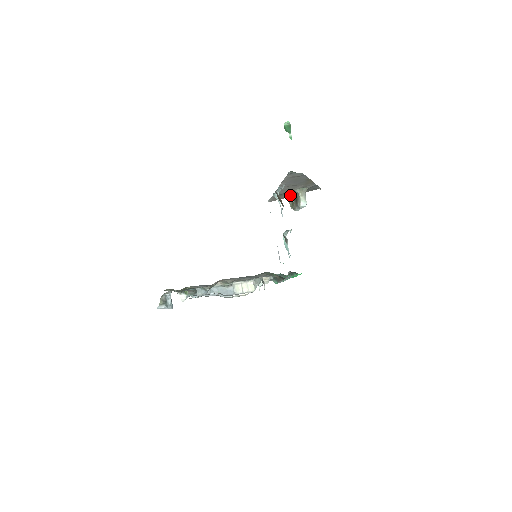
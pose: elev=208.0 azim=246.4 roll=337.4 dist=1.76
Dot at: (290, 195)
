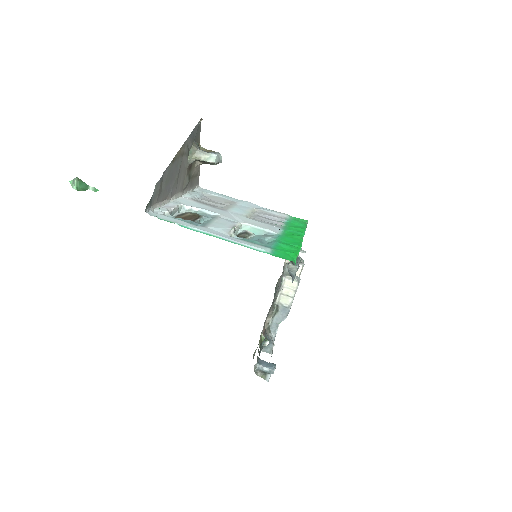
Dot at: (196, 164)
